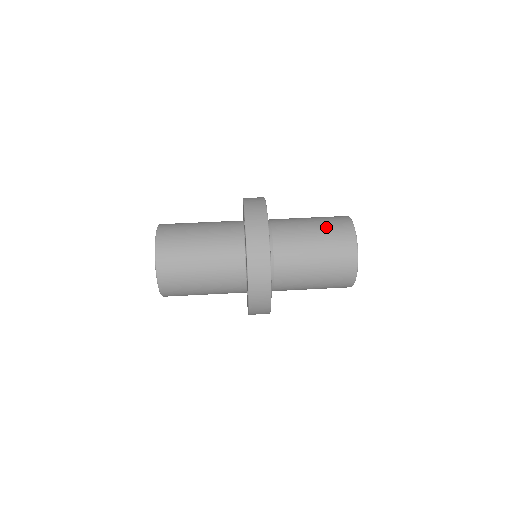
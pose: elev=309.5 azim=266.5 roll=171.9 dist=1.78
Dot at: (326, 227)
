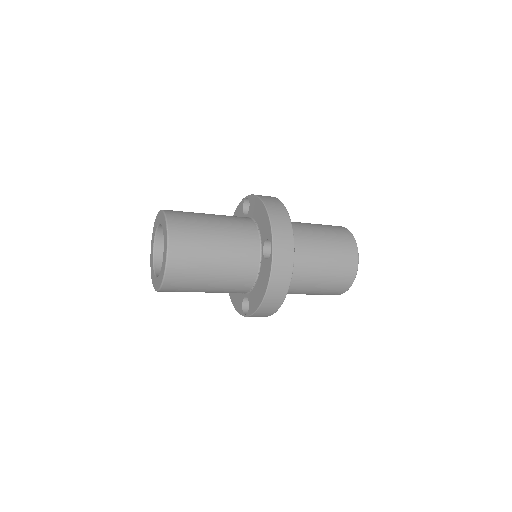
Dot at: occluded
